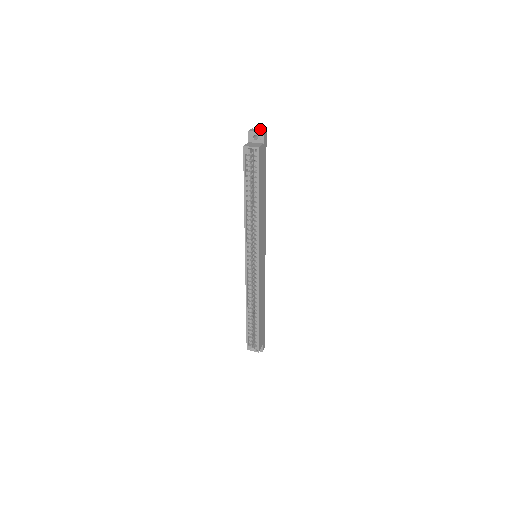
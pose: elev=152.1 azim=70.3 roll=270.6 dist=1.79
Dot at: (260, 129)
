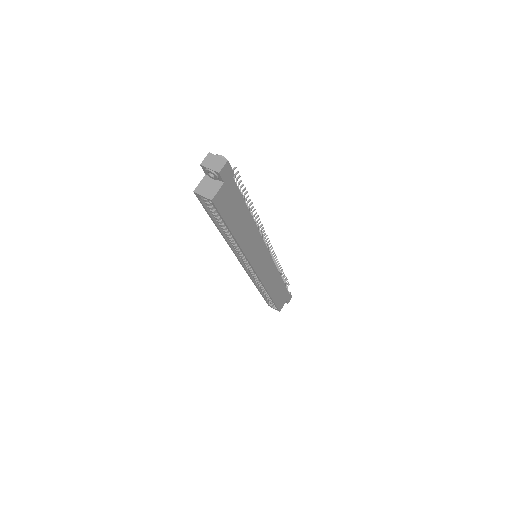
Dot at: (218, 158)
